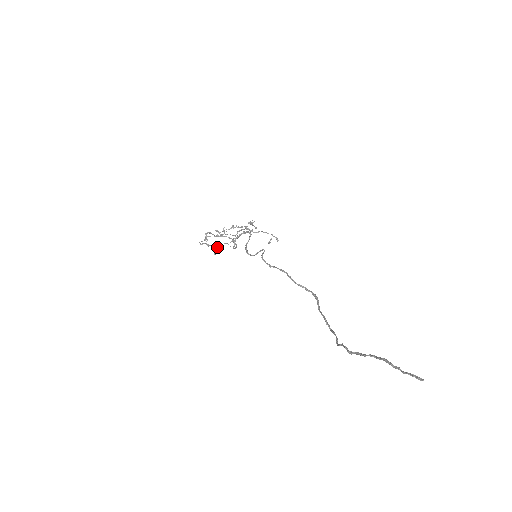
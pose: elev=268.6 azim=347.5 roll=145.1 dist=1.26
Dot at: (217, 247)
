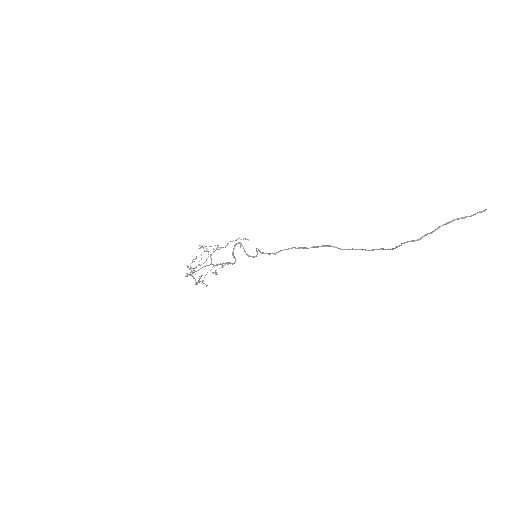
Dot at: (203, 280)
